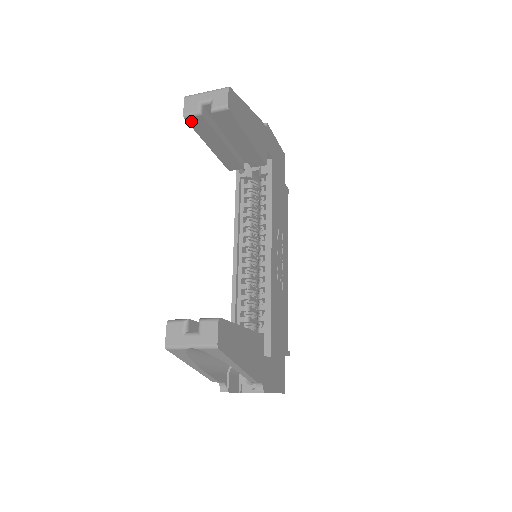
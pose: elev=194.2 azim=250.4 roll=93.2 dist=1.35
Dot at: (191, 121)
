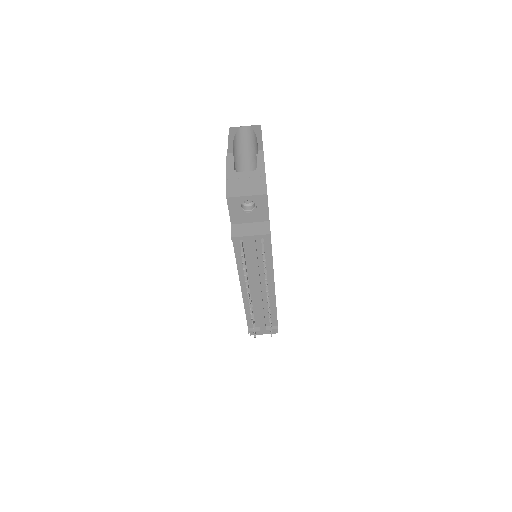
Dot at: occluded
